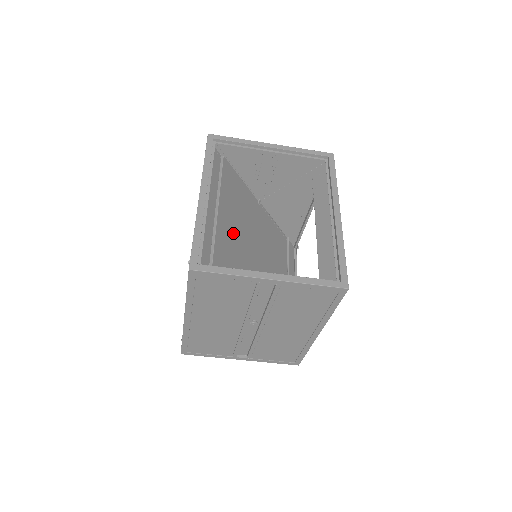
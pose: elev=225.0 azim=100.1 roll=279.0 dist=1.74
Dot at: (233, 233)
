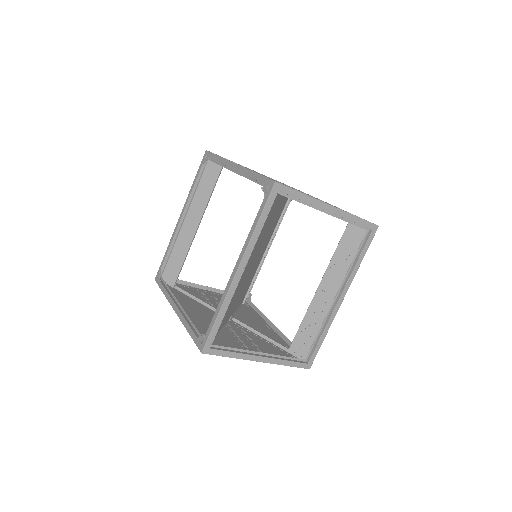
Dot at: occluded
